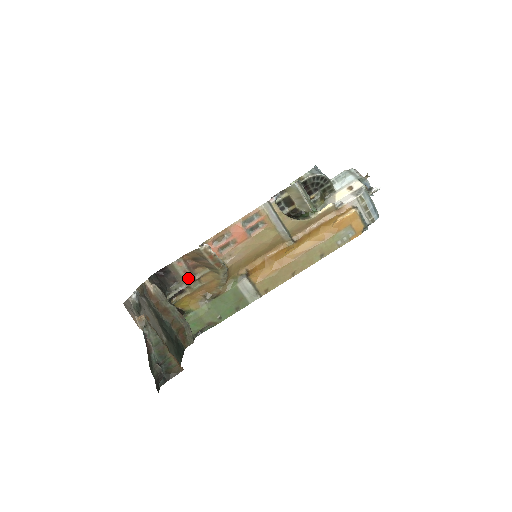
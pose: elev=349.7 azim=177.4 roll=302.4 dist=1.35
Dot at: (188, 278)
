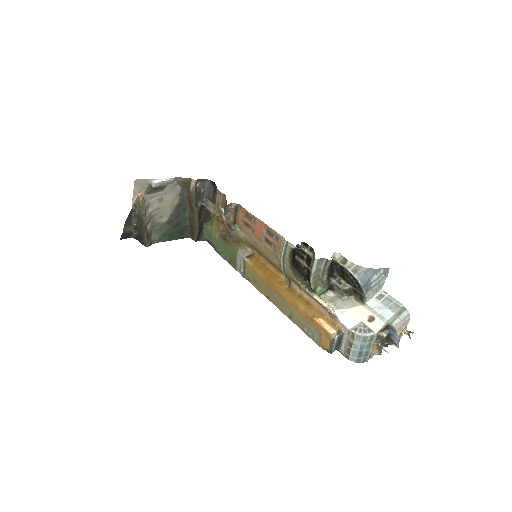
Dot at: (217, 209)
